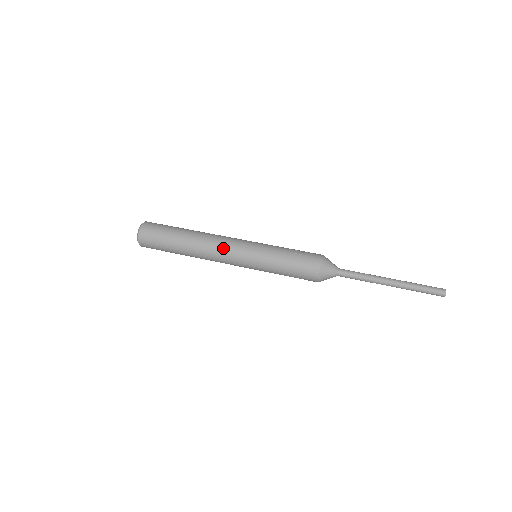
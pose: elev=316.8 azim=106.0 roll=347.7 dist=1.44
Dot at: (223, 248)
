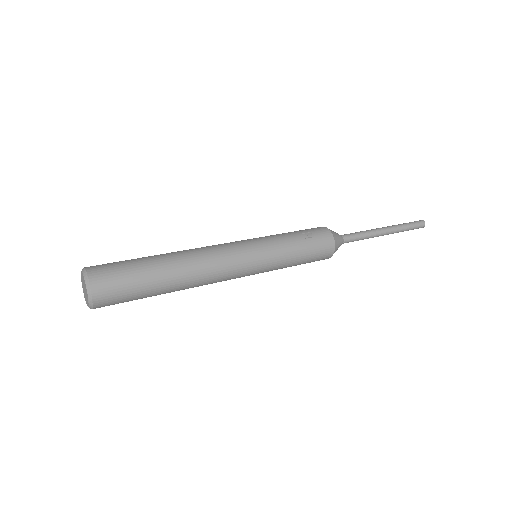
Dot at: (227, 266)
